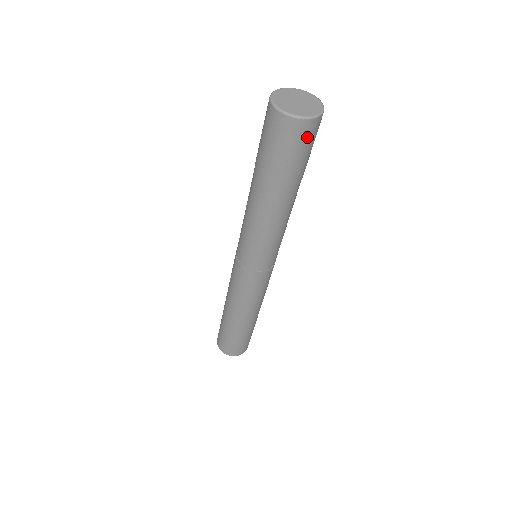
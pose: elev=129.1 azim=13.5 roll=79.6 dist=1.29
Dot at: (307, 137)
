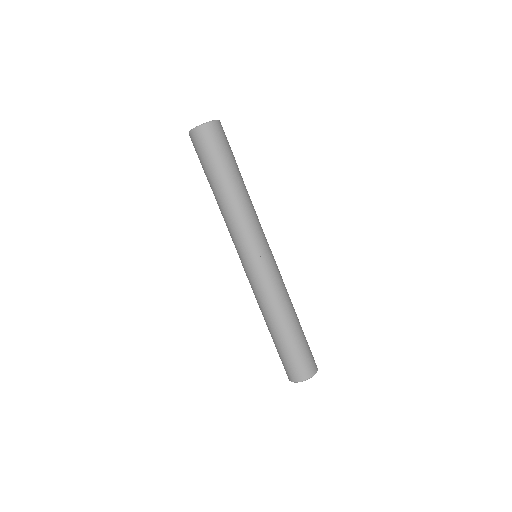
Dot at: (213, 135)
